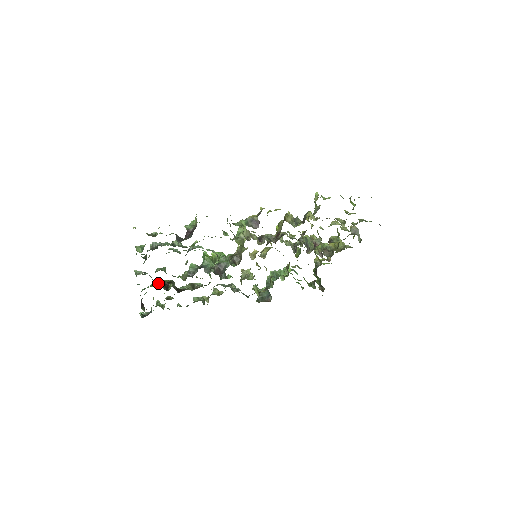
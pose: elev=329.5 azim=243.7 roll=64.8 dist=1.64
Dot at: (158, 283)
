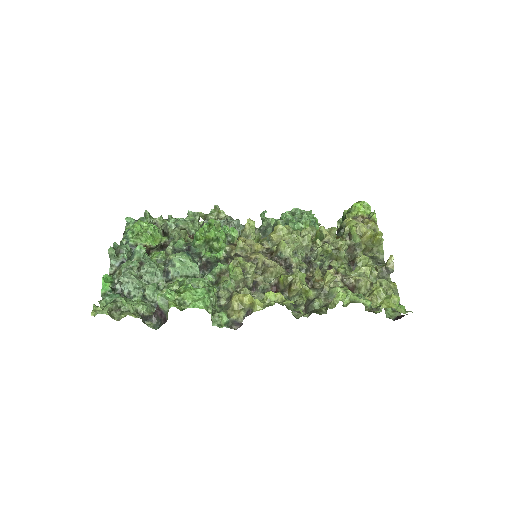
Dot at: occluded
